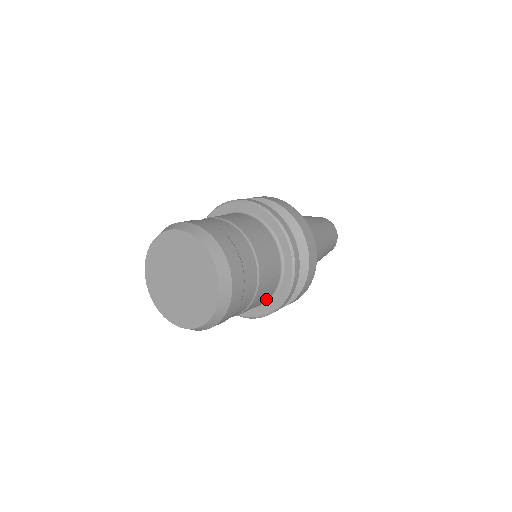
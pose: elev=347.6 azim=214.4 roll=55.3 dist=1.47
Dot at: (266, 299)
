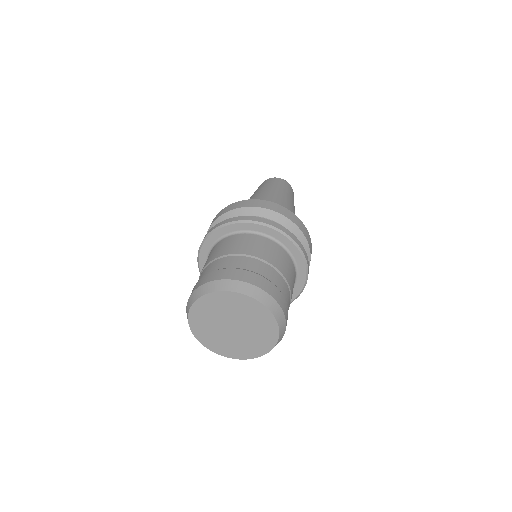
Dot at: occluded
